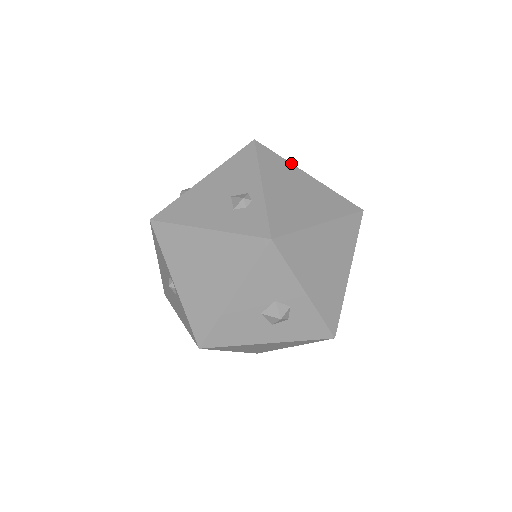
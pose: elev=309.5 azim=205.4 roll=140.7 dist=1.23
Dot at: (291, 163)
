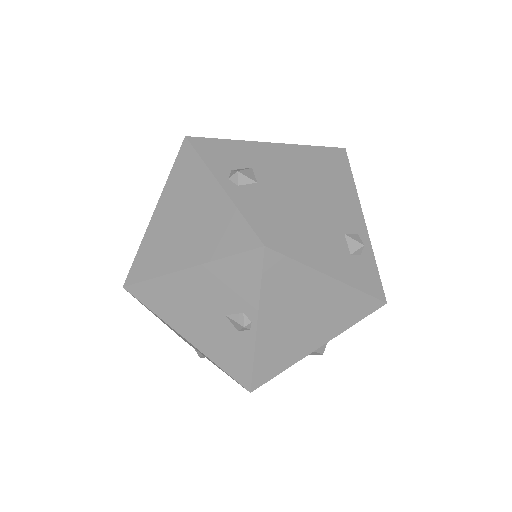
Dot at: occluded
